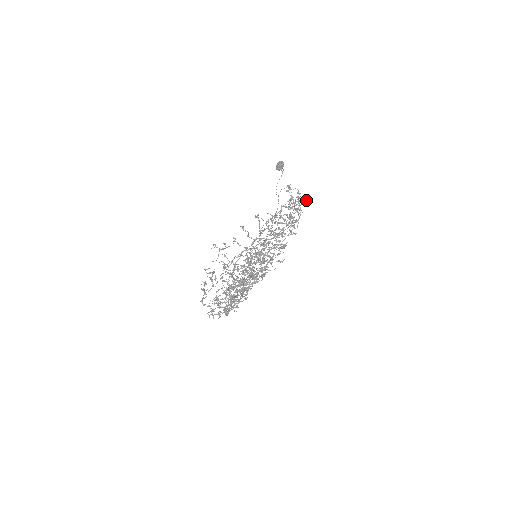
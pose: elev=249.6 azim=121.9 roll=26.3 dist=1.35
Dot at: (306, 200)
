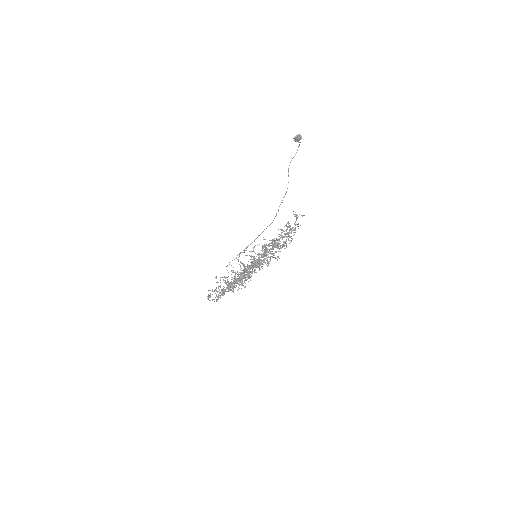
Dot at: occluded
